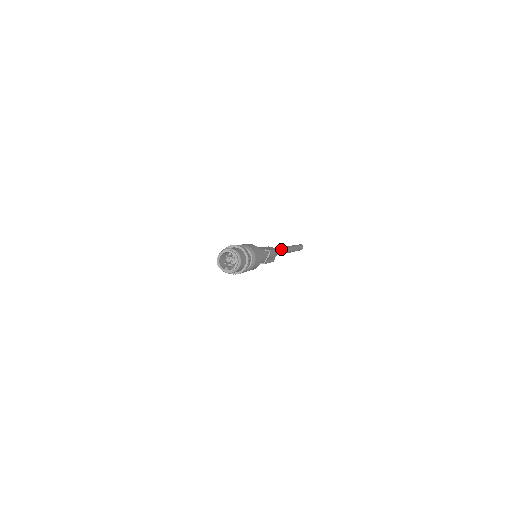
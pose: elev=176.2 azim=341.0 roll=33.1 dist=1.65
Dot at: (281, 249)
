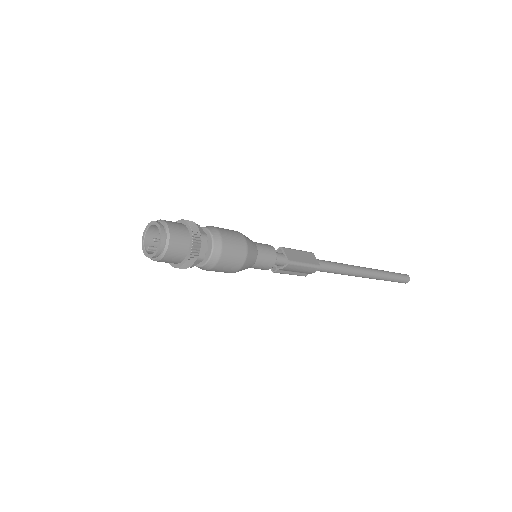
Dot at: (338, 267)
